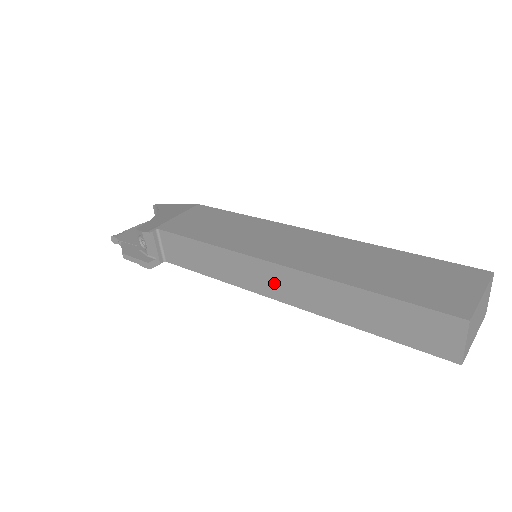
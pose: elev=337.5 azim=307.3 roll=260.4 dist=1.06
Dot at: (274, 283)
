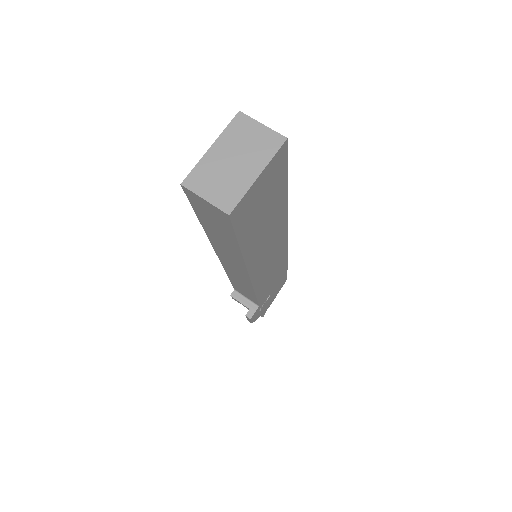
Dot at: (234, 268)
